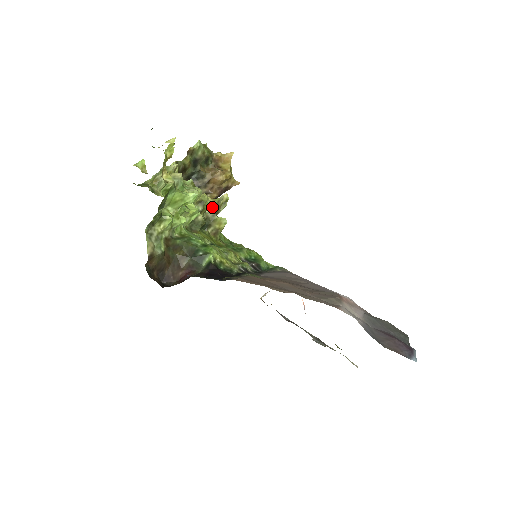
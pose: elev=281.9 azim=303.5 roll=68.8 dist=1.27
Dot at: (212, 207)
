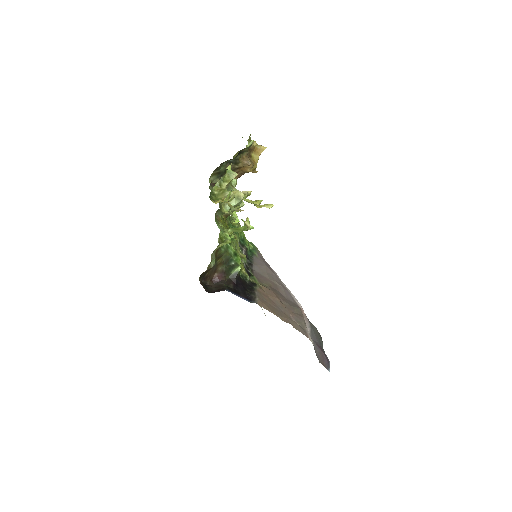
Dot at: occluded
